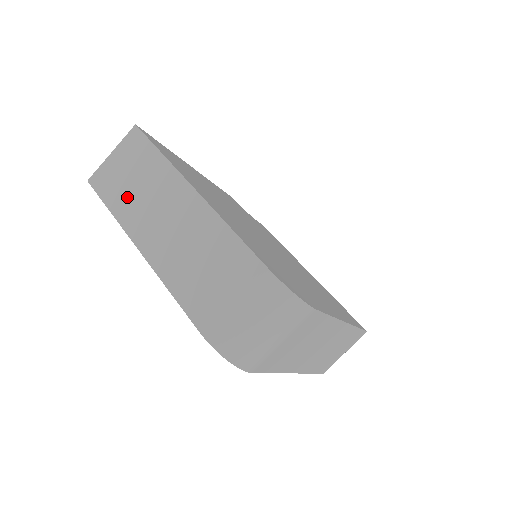
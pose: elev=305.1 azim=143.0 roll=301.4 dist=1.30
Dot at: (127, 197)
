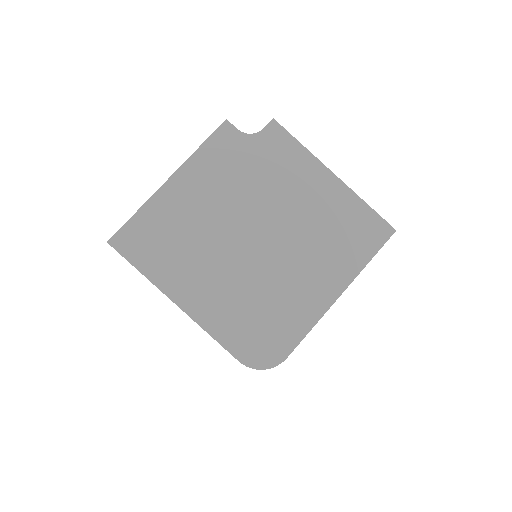
Dot at: occluded
